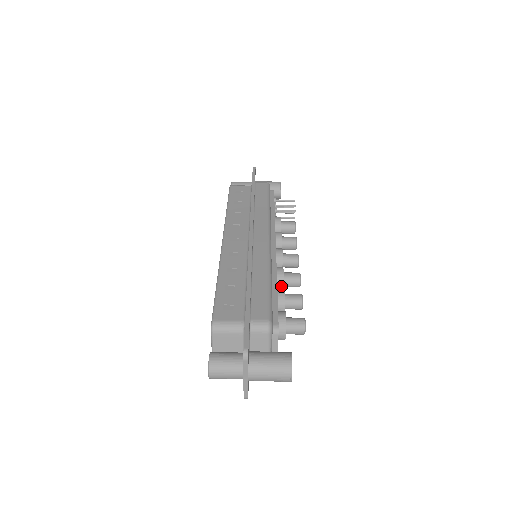
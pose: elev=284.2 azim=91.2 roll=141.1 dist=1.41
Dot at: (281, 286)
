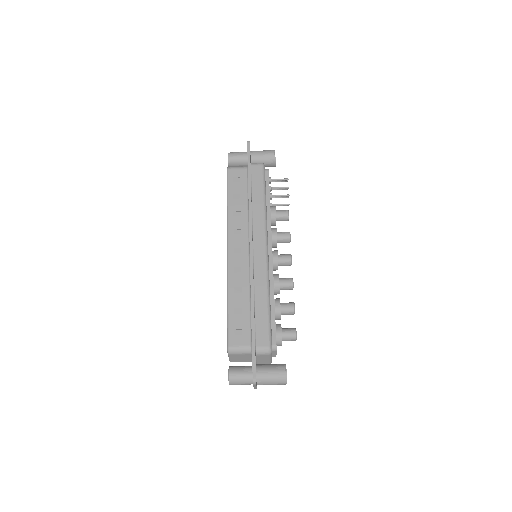
Dot at: (278, 293)
